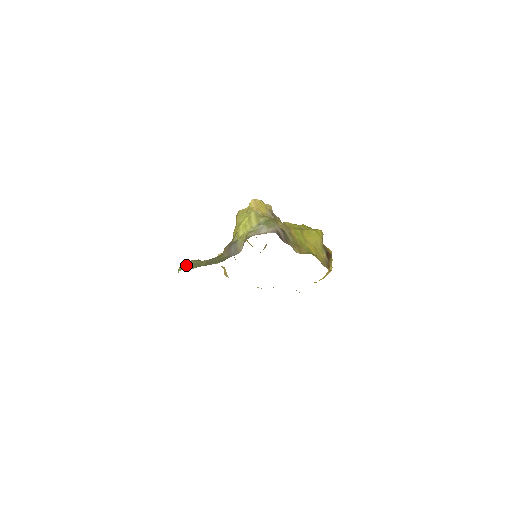
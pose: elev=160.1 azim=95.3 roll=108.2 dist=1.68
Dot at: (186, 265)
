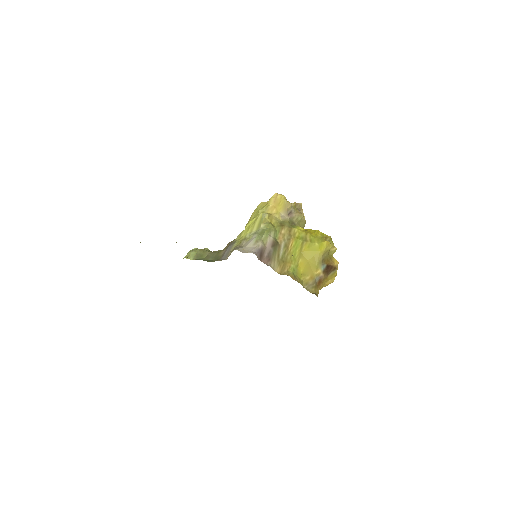
Dot at: (190, 254)
